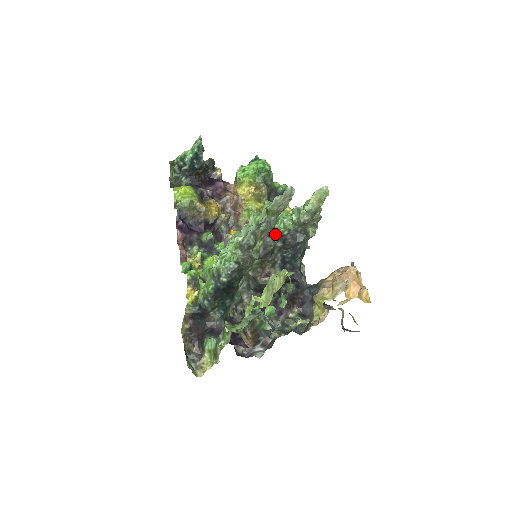
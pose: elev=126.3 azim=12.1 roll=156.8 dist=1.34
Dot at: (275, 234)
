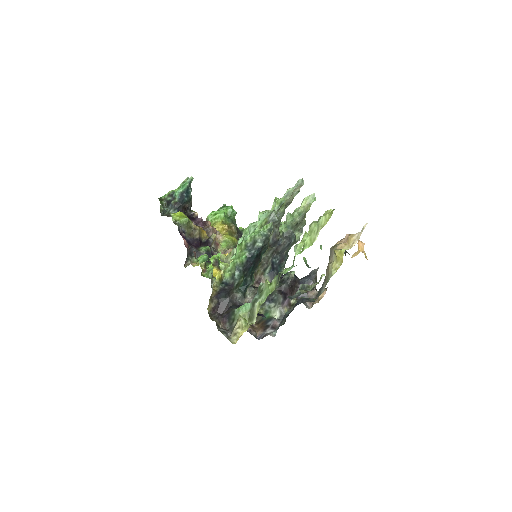
Dot at: occluded
